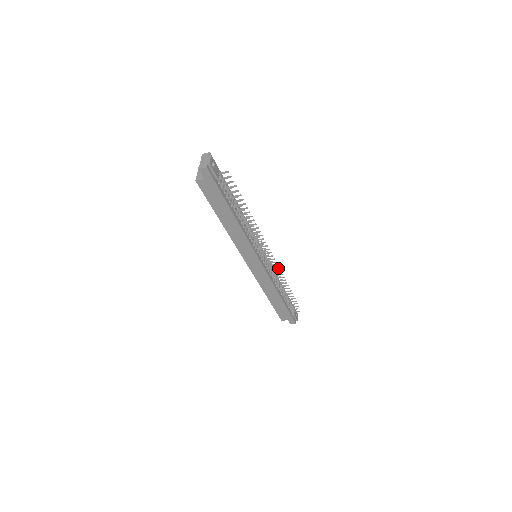
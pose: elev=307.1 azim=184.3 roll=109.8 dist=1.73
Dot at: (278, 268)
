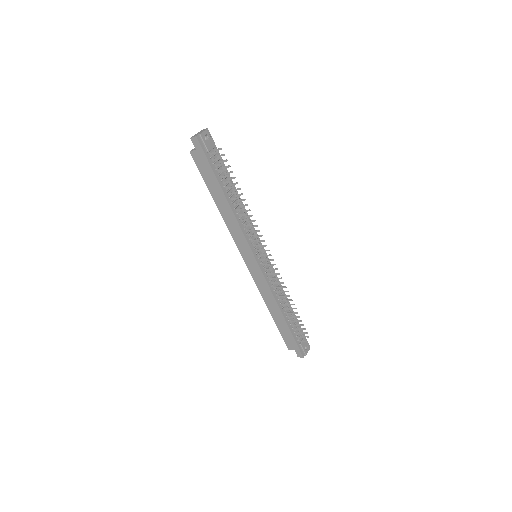
Dot at: (280, 278)
